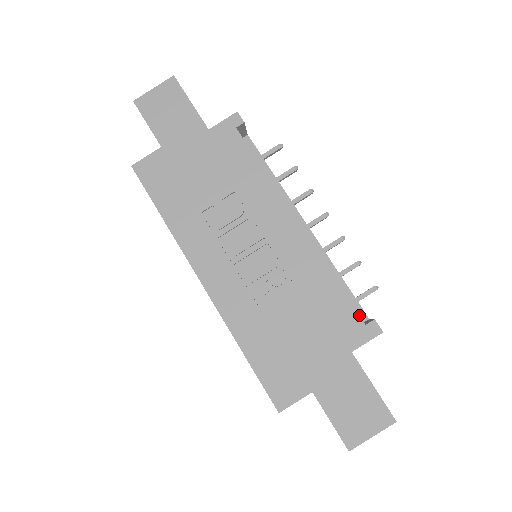
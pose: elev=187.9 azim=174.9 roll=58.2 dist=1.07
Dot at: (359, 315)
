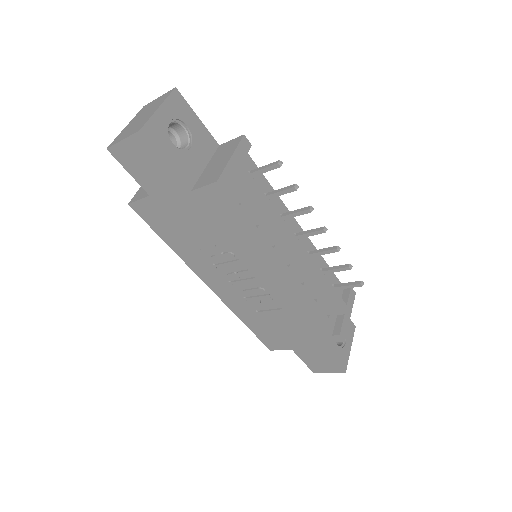
Dot at: (337, 311)
